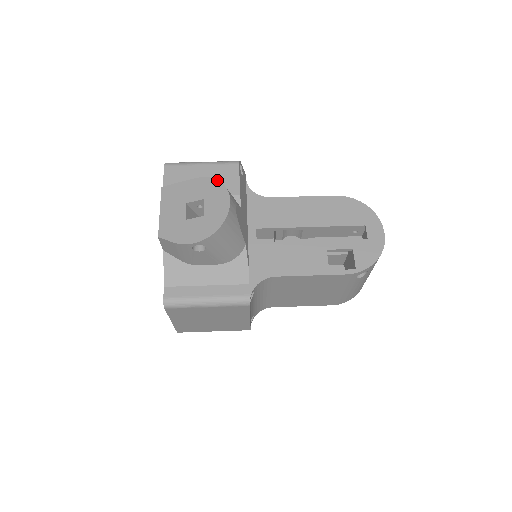
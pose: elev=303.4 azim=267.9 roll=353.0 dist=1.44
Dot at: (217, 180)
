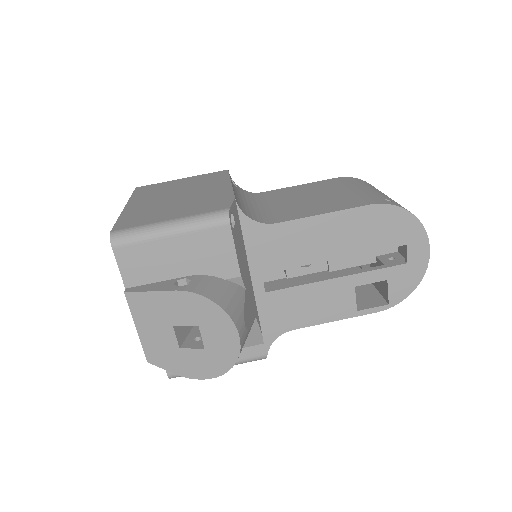
Dot at: (212, 302)
